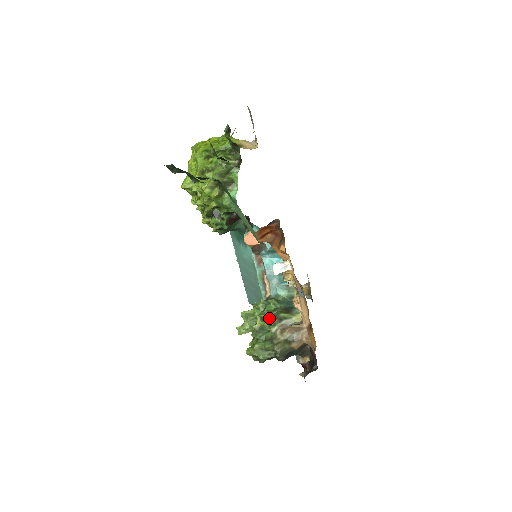
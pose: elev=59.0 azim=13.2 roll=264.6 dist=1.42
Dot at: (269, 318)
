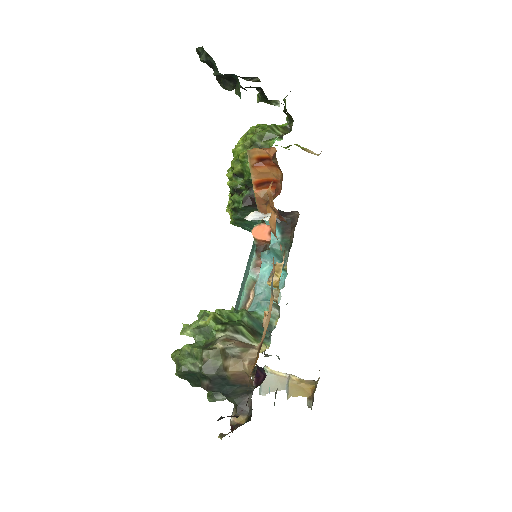
Dot at: (224, 323)
